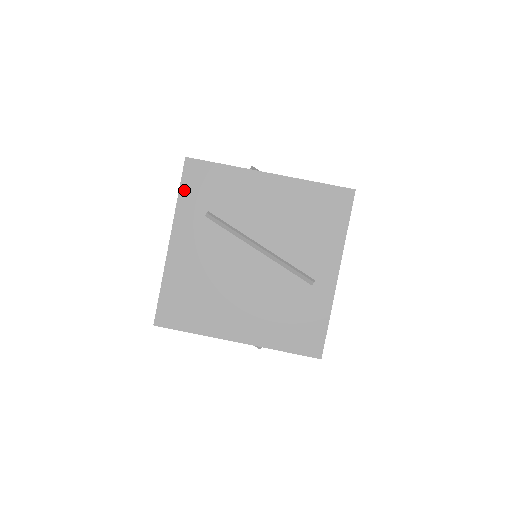
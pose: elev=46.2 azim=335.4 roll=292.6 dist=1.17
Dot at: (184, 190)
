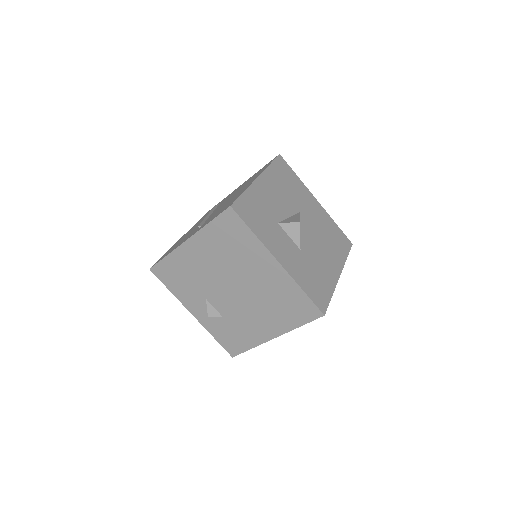
Dot at: (306, 322)
